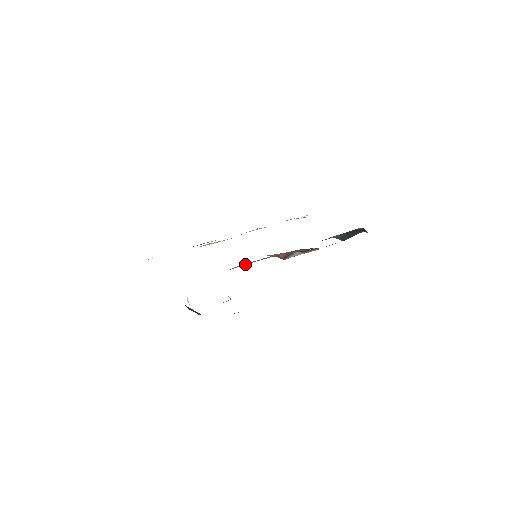
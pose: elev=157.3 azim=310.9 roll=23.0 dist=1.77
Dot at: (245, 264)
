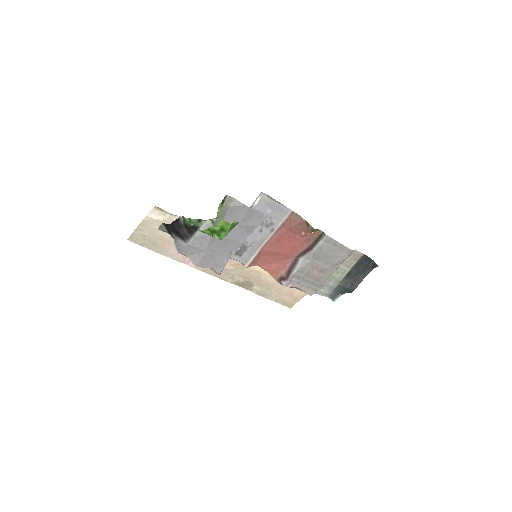
Dot at: (244, 243)
